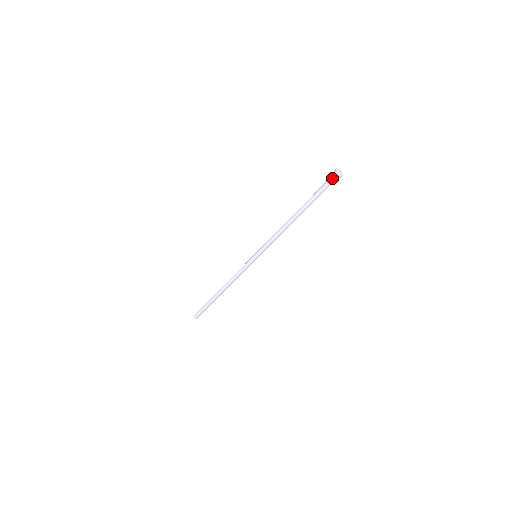
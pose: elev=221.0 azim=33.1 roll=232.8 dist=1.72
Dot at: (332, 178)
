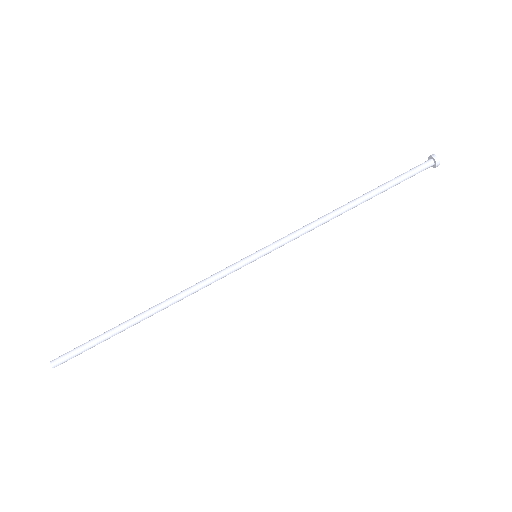
Dot at: (425, 162)
